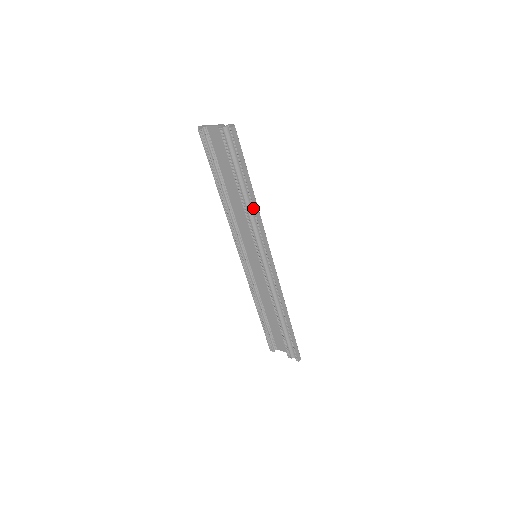
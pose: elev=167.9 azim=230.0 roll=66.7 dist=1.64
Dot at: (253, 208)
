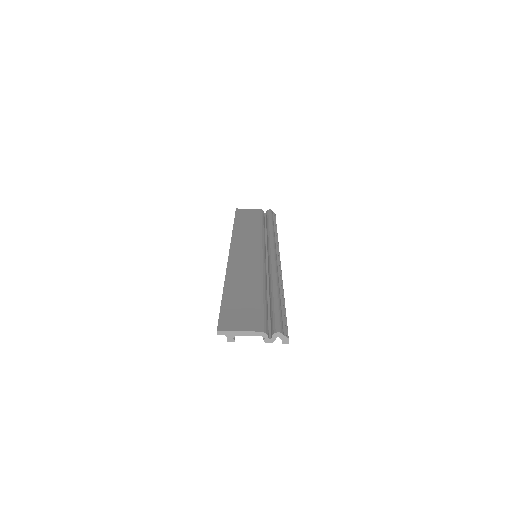
Dot at: occluded
